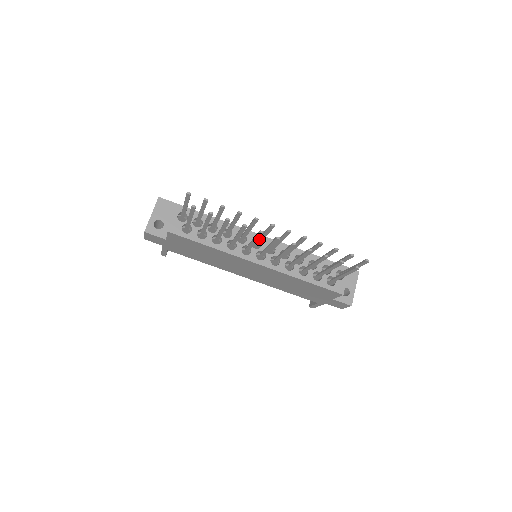
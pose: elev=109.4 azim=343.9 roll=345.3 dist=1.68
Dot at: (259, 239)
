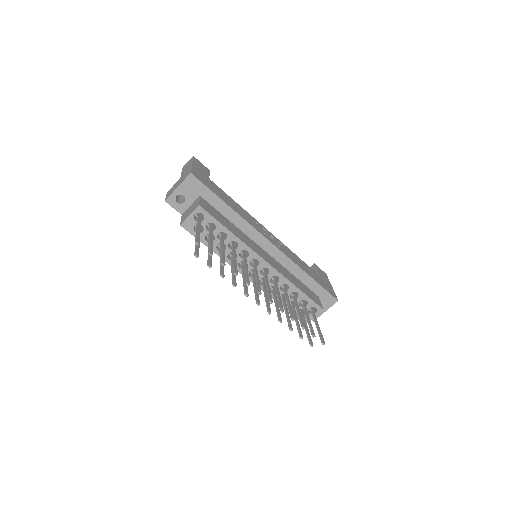
Dot at: (254, 271)
